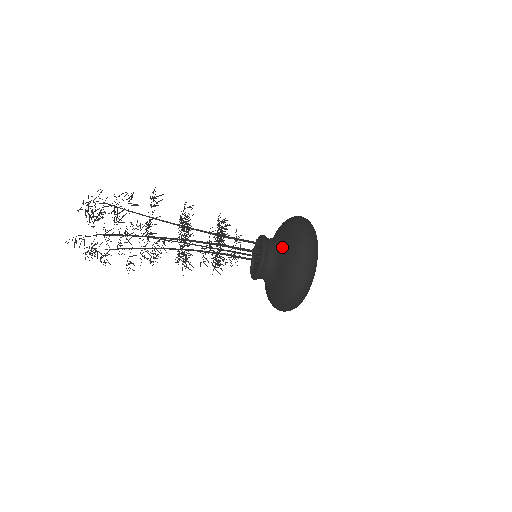
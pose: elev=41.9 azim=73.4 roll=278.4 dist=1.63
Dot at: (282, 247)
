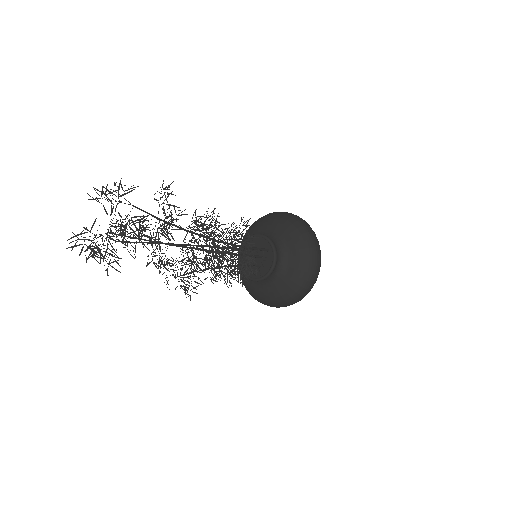
Dot at: (284, 279)
